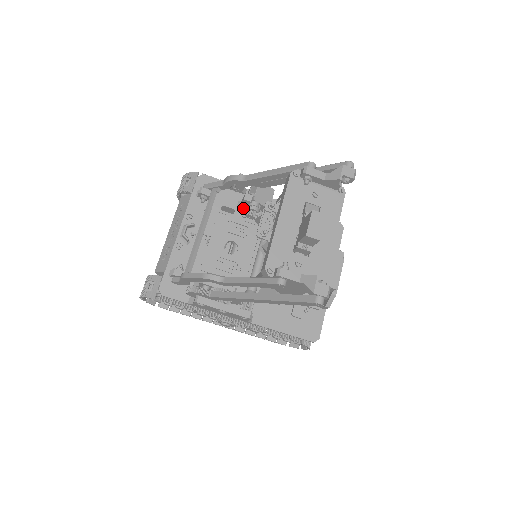
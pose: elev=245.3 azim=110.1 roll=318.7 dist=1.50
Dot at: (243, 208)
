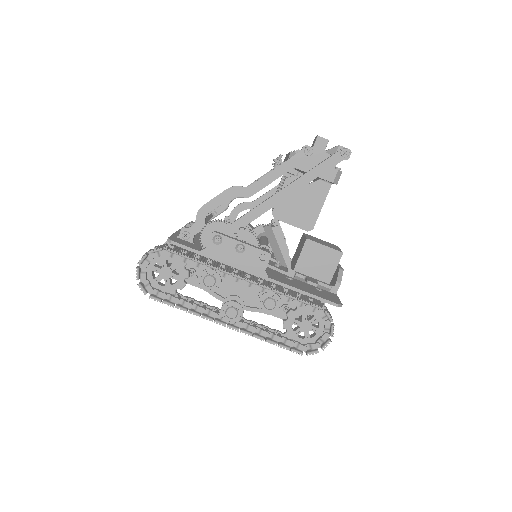
Dot at: occluded
